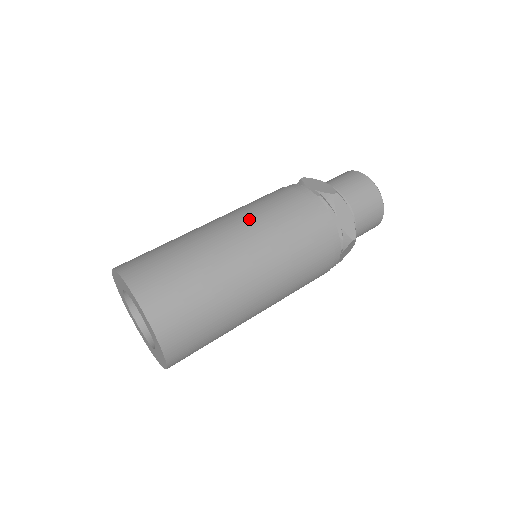
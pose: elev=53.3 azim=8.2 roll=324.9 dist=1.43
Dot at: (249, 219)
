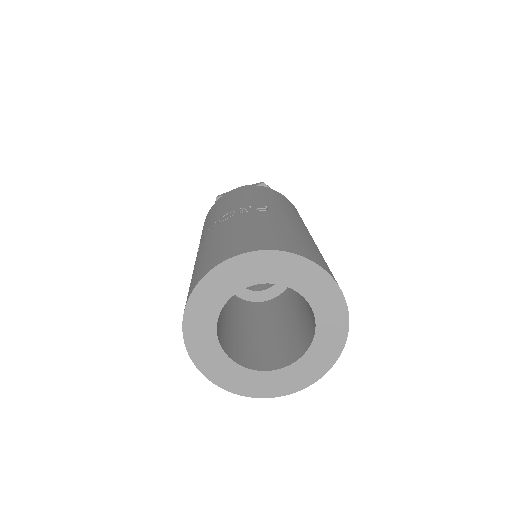
Dot at: occluded
